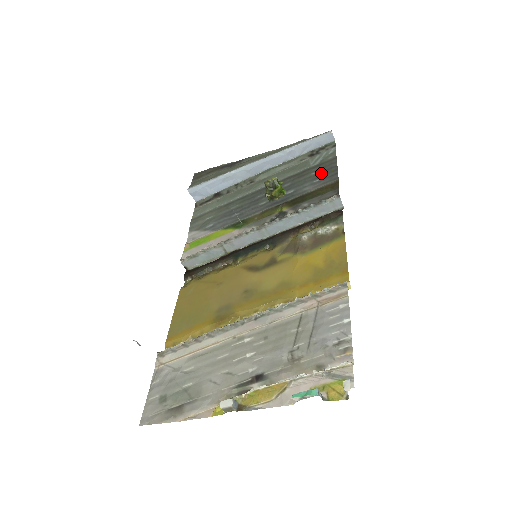
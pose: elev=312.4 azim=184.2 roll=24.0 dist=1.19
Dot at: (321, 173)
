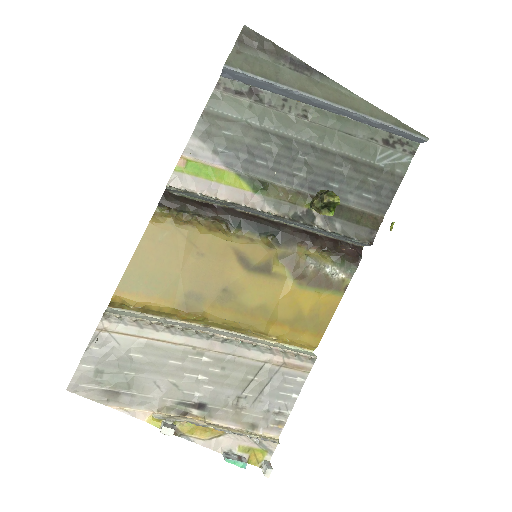
Dot at: (377, 188)
